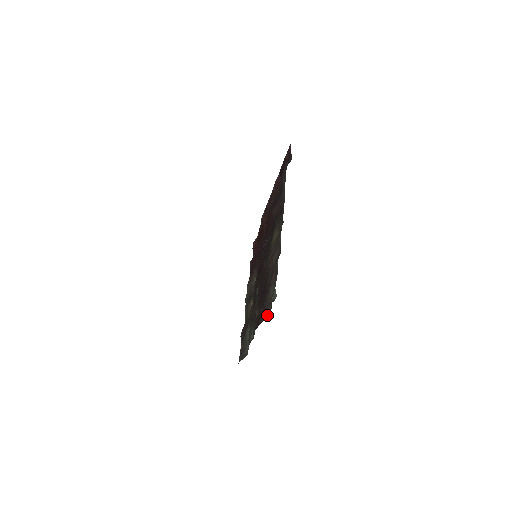
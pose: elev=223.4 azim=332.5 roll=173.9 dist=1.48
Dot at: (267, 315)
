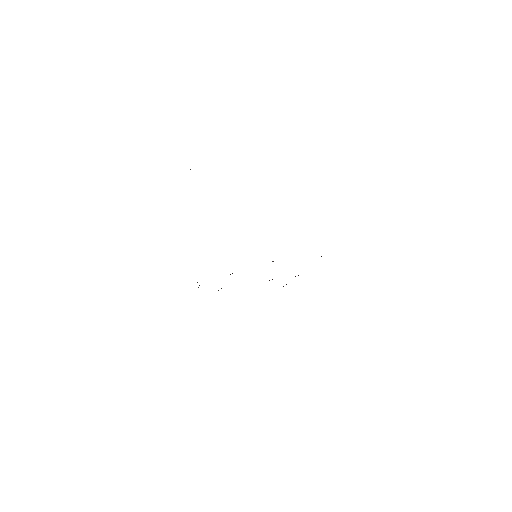
Dot at: occluded
